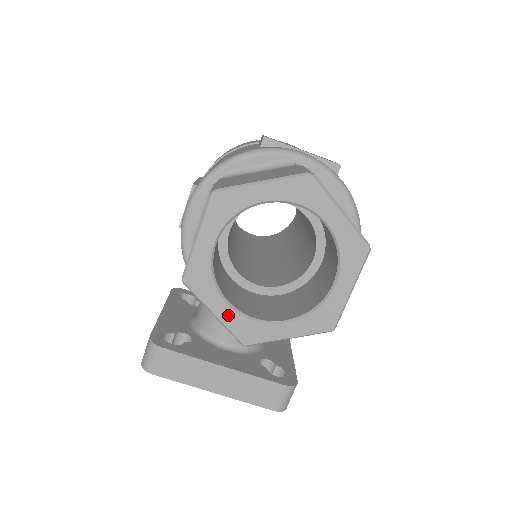
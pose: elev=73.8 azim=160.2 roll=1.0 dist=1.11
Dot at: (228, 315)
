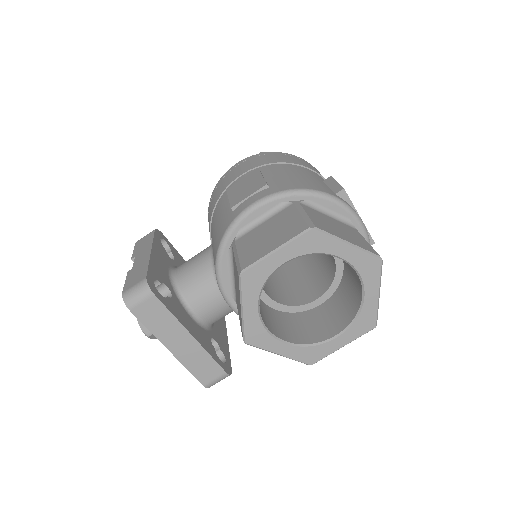
Dot at: (252, 316)
